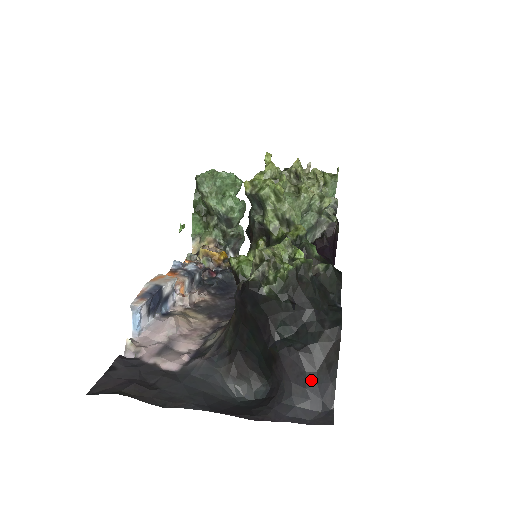
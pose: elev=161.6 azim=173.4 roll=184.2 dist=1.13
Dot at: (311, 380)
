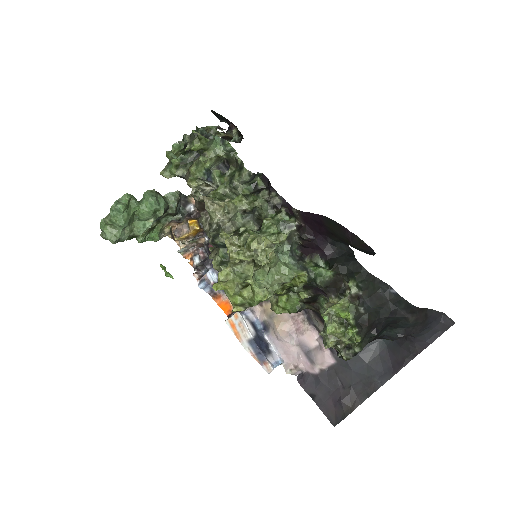
Dot at: (423, 328)
